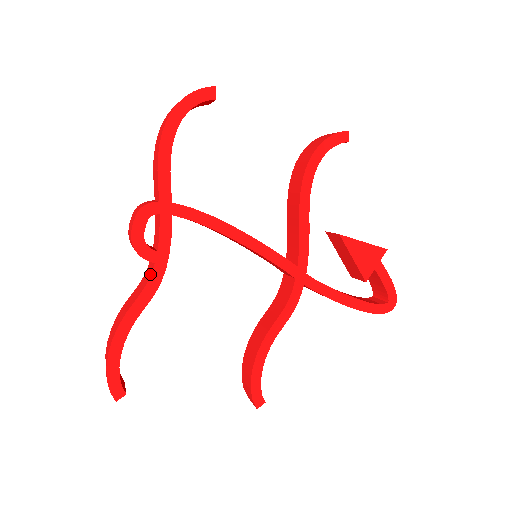
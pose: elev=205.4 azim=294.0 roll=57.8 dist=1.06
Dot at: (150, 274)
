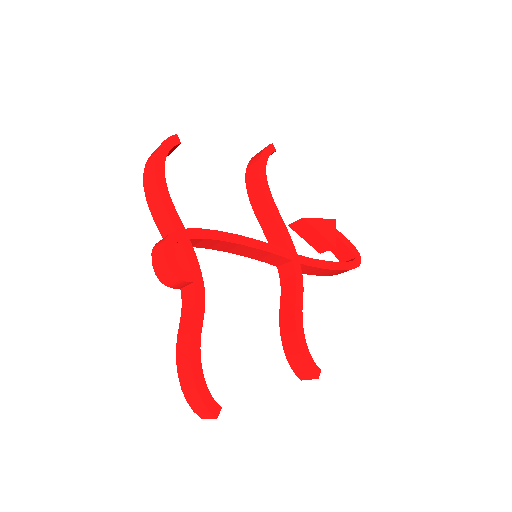
Dot at: (194, 293)
